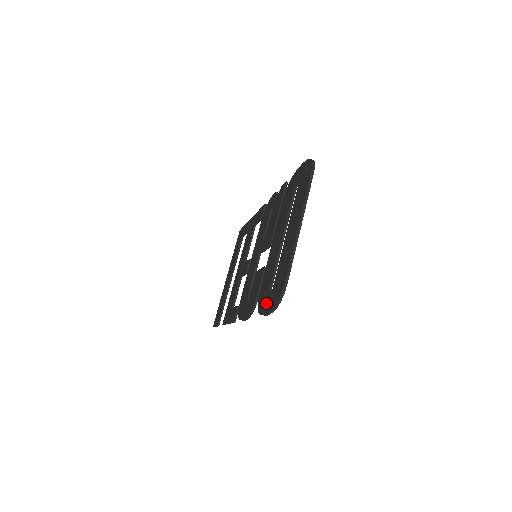
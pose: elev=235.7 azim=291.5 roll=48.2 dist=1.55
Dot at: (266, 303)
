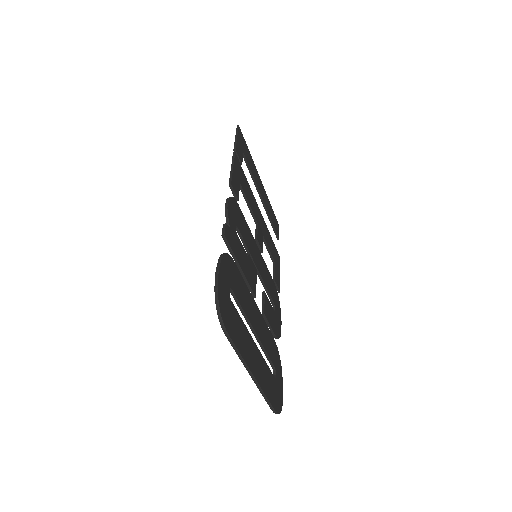
Dot at: occluded
